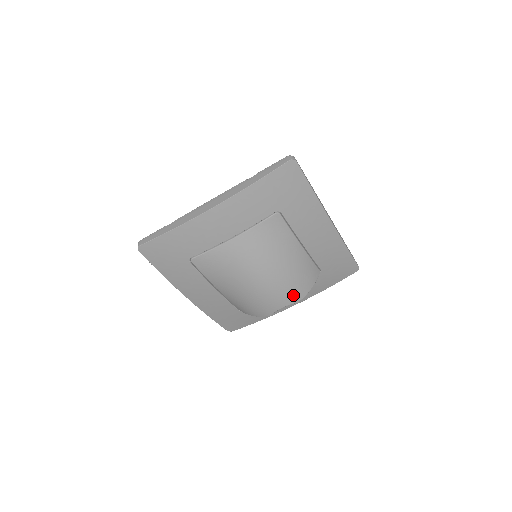
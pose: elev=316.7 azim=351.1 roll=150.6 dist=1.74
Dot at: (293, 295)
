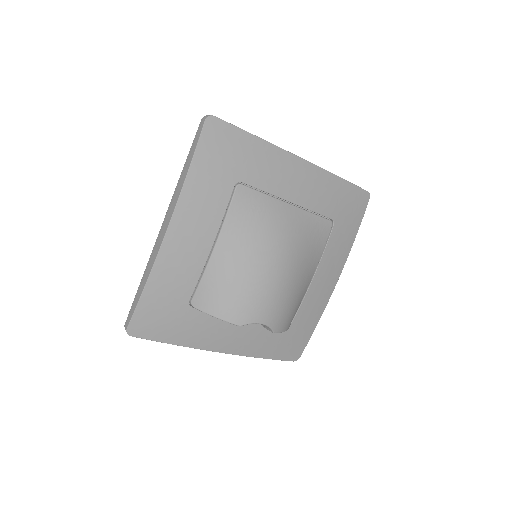
Dot at: (280, 318)
